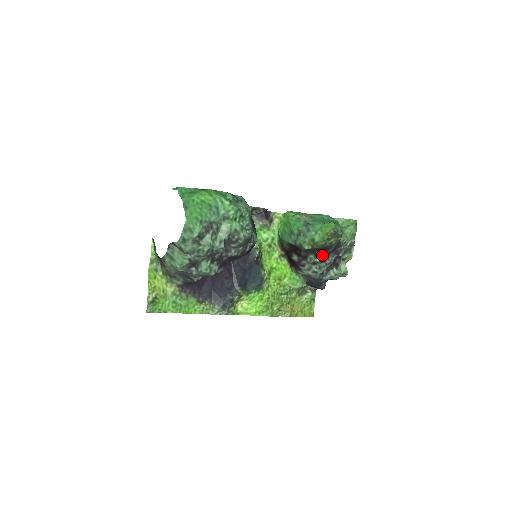
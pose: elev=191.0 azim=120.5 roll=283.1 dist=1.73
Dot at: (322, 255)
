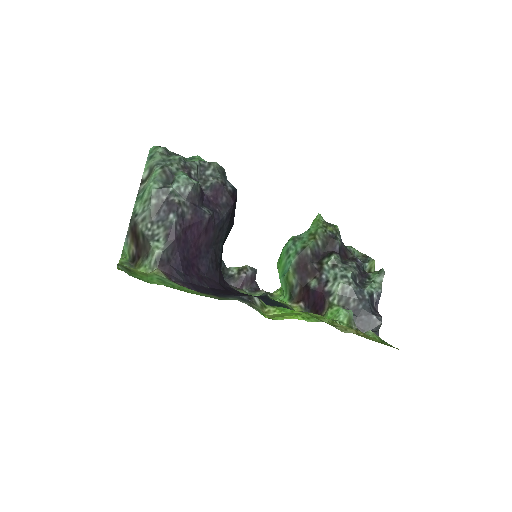
Dot at: (335, 253)
